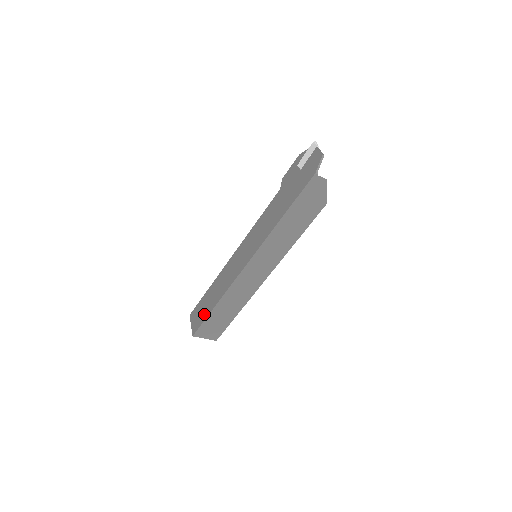
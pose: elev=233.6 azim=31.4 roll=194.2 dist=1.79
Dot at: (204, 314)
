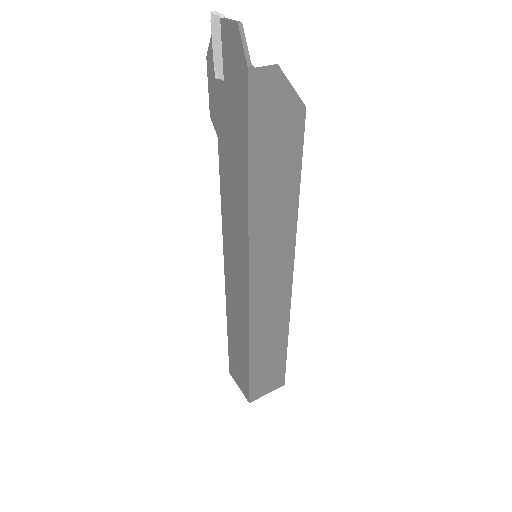
Dot at: (243, 370)
